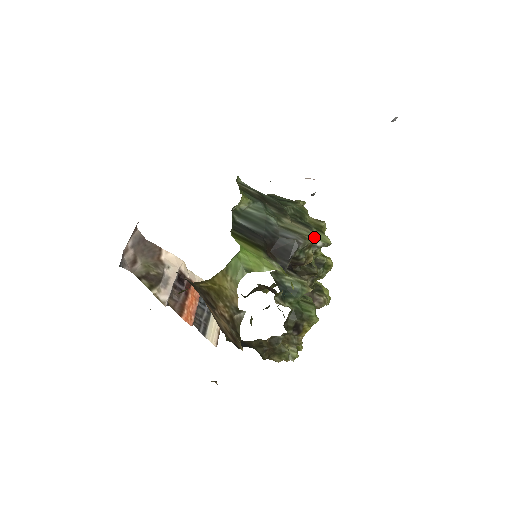
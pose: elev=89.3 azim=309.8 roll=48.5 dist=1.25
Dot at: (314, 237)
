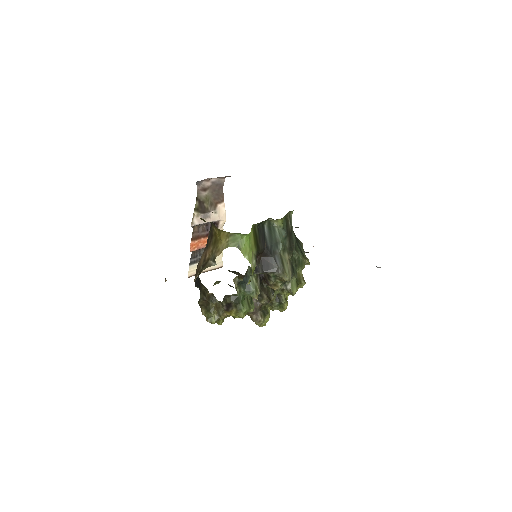
Dot at: (288, 278)
